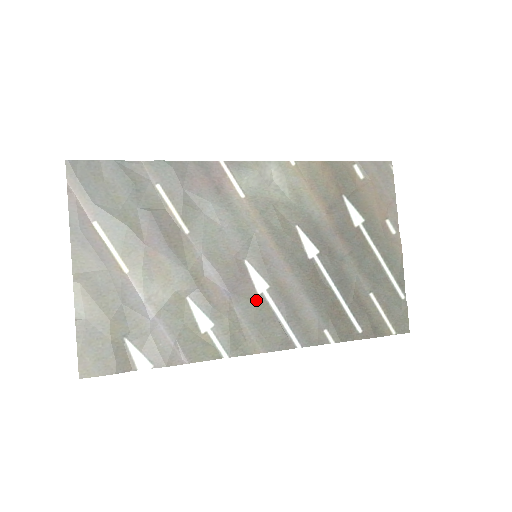
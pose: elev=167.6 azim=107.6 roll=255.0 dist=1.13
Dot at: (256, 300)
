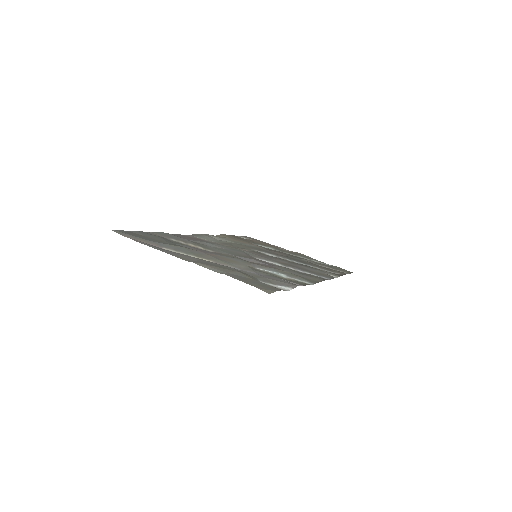
Dot at: (284, 267)
